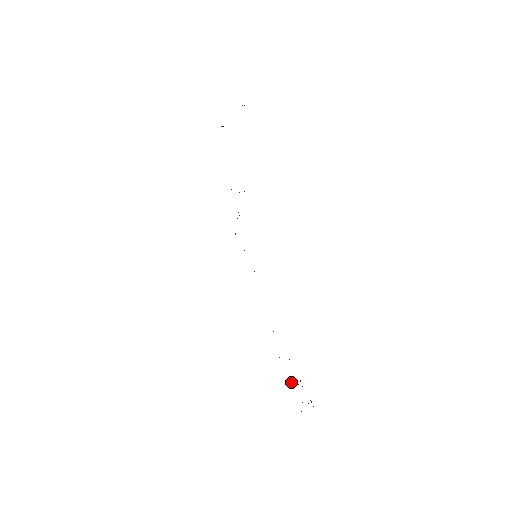
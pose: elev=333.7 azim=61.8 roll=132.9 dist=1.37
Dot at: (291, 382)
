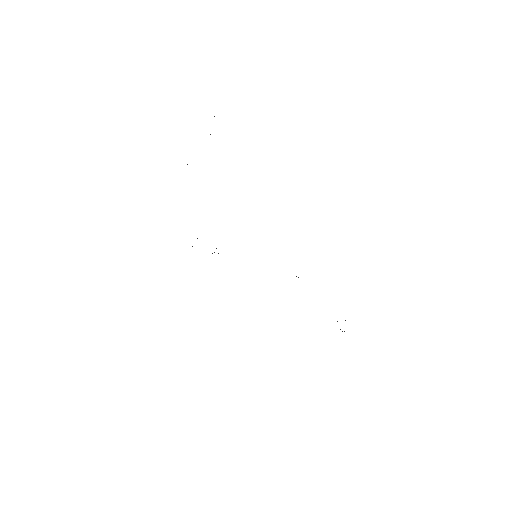
Dot at: occluded
